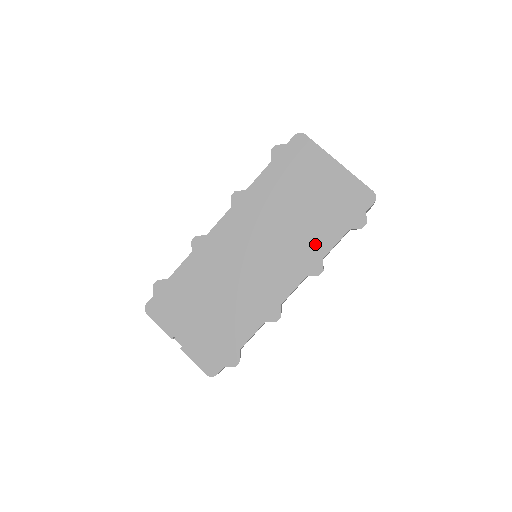
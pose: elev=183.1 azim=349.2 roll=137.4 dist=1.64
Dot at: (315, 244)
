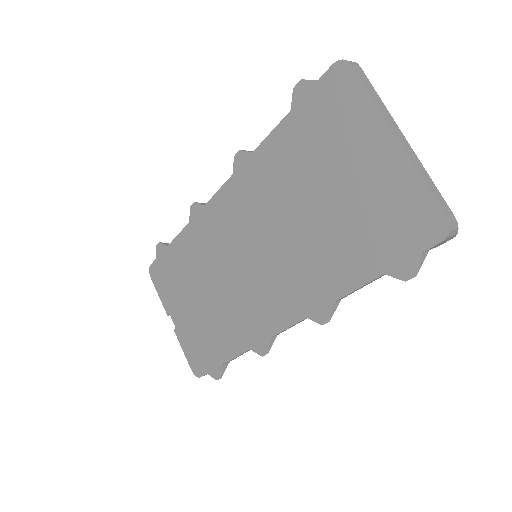
Dot at: (327, 275)
